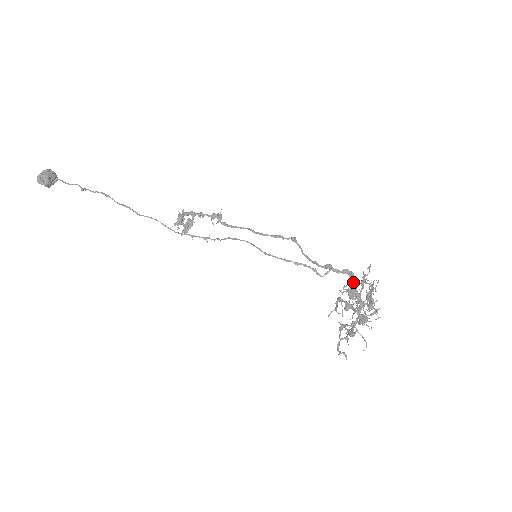
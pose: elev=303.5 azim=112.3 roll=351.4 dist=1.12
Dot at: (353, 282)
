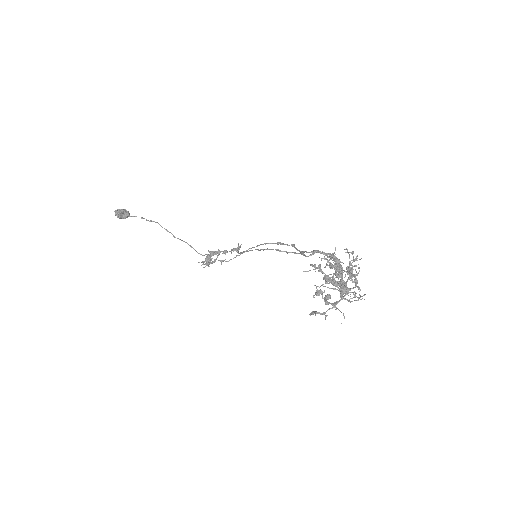
Dot at: occluded
